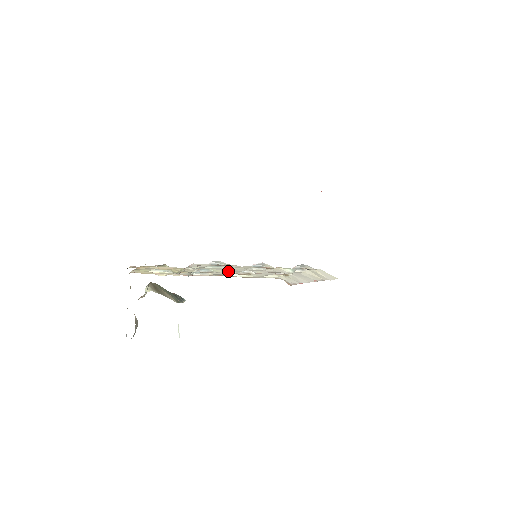
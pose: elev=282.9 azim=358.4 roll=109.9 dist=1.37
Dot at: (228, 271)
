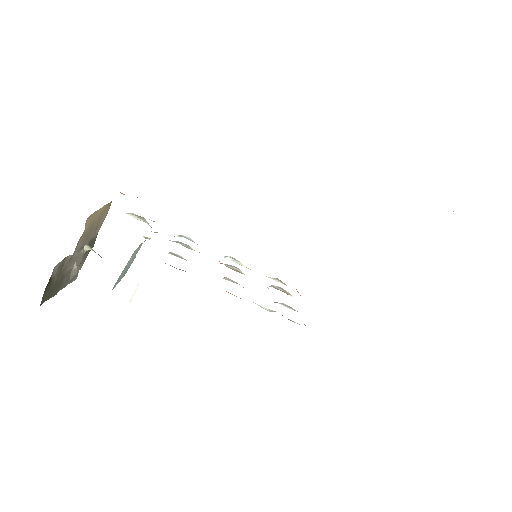
Dot at: occluded
